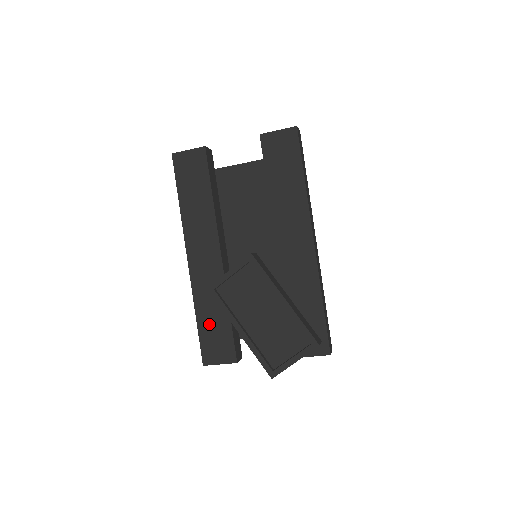
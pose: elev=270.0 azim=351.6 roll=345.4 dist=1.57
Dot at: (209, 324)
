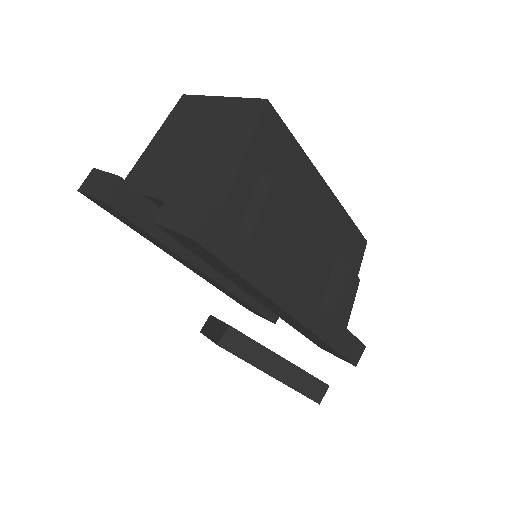
Dot at: occluded
